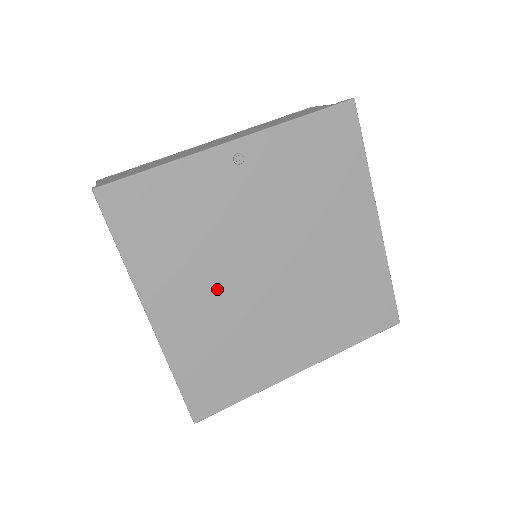
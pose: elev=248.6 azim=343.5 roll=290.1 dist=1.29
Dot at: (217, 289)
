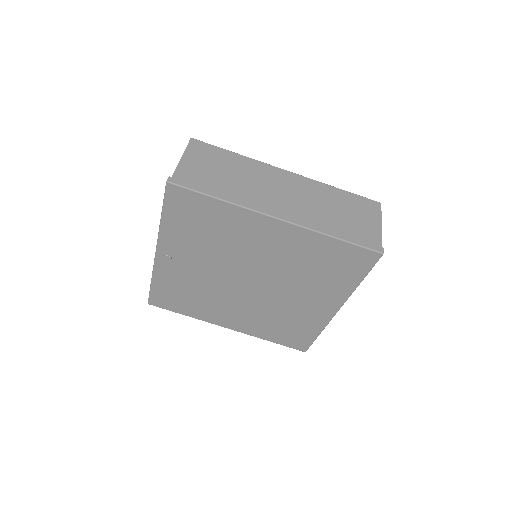
Dot at: (237, 305)
